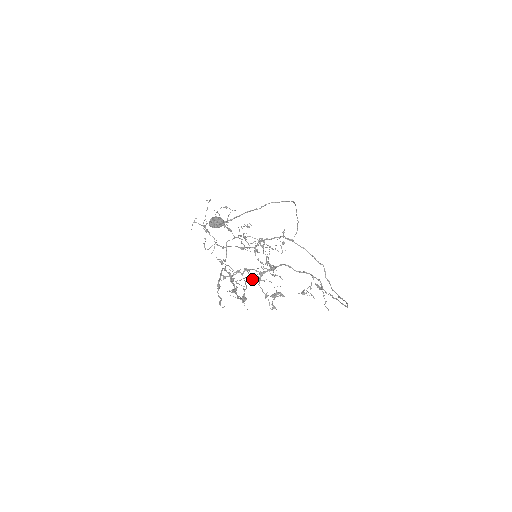
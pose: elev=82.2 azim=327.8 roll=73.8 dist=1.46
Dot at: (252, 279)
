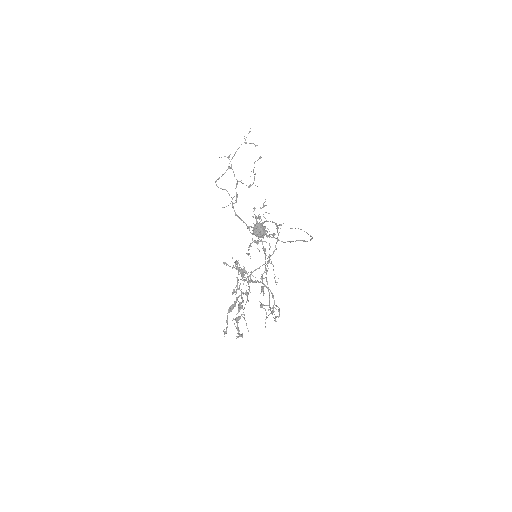
Dot at: occluded
